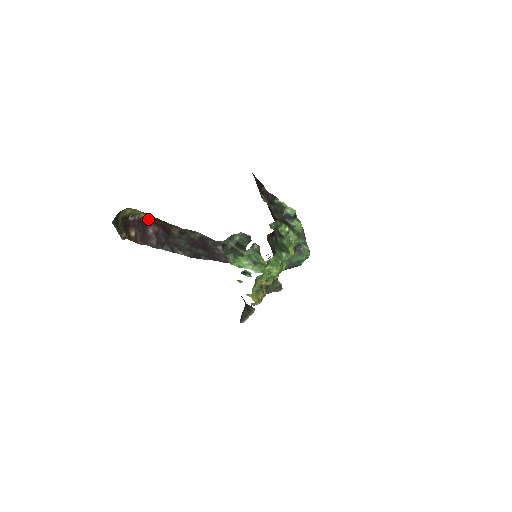
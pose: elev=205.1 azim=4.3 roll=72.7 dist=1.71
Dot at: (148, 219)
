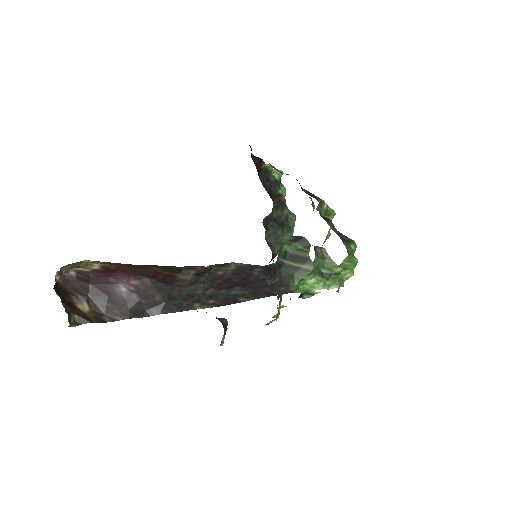
Dot at: (111, 269)
